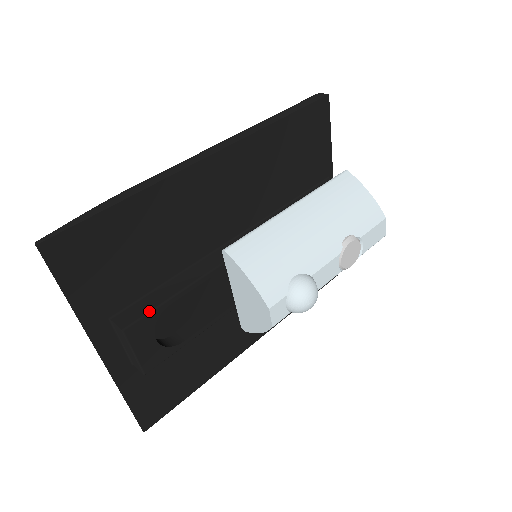
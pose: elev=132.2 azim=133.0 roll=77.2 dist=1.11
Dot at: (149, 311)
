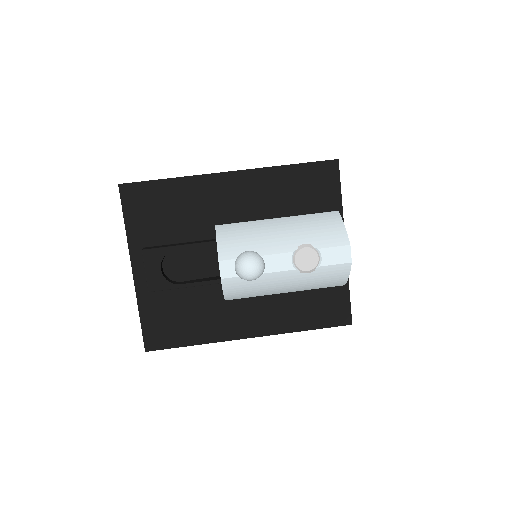
Dot at: (161, 247)
